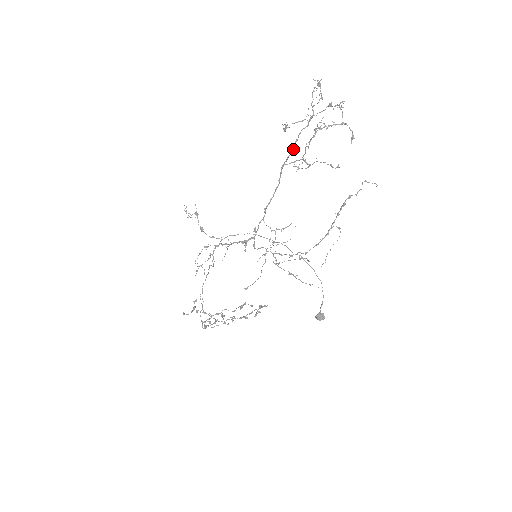
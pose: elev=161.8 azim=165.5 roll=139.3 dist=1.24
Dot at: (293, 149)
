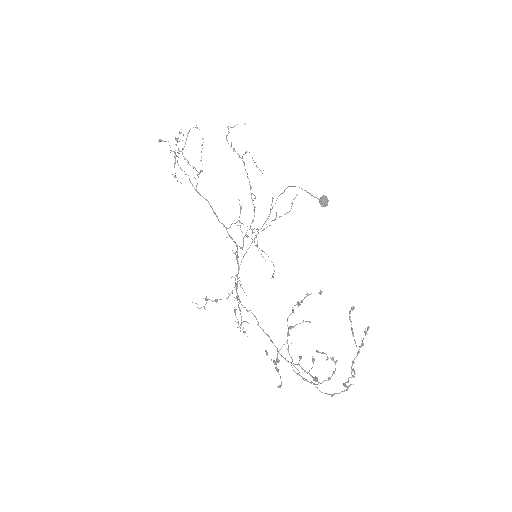
Dot at: occluded
